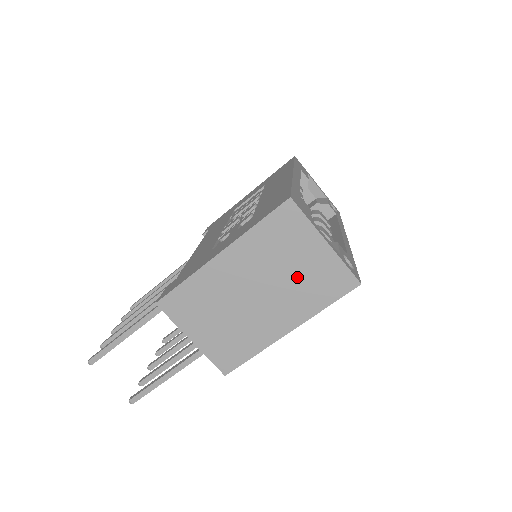
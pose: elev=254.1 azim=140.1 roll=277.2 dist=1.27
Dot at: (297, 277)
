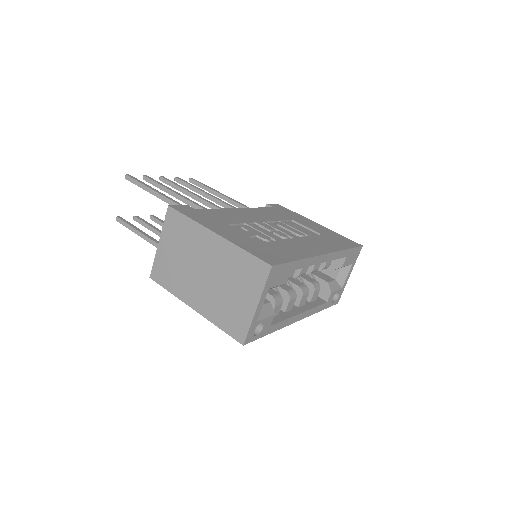
Dot at: (227, 297)
